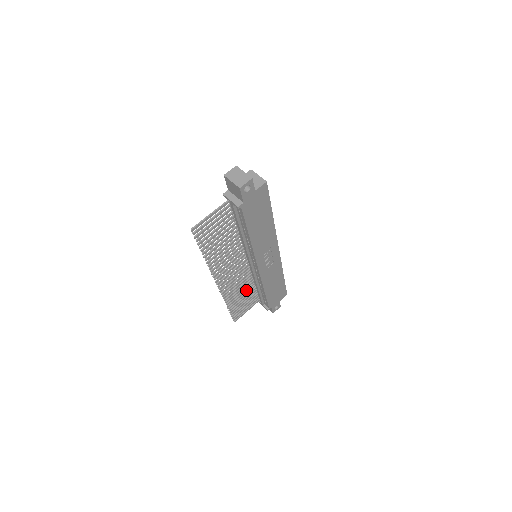
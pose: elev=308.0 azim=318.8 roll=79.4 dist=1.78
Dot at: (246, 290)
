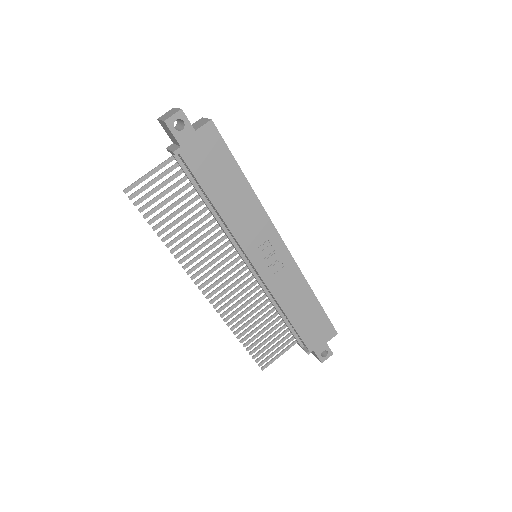
Dot at: (264, 316)
